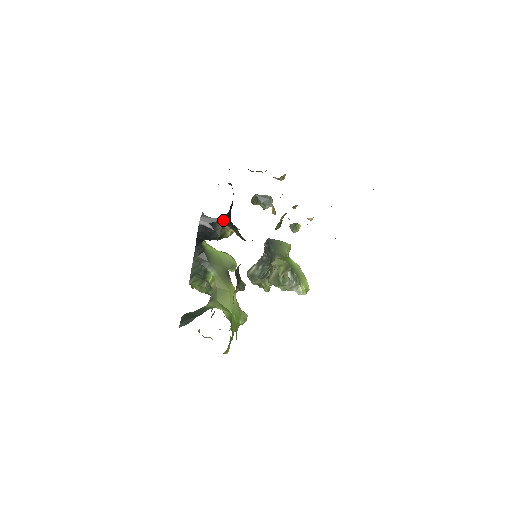
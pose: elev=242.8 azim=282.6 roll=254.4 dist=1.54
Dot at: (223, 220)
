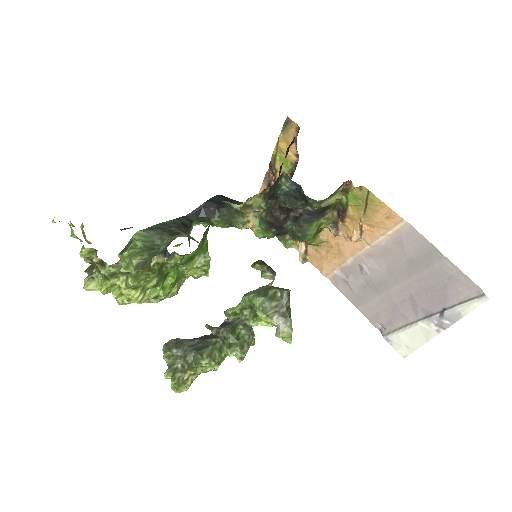
Dot at: occluded
